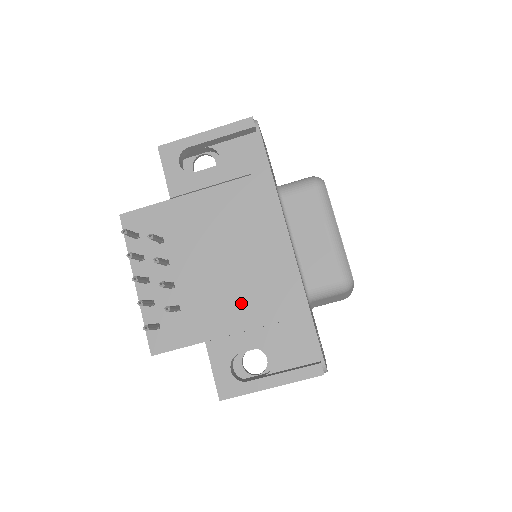
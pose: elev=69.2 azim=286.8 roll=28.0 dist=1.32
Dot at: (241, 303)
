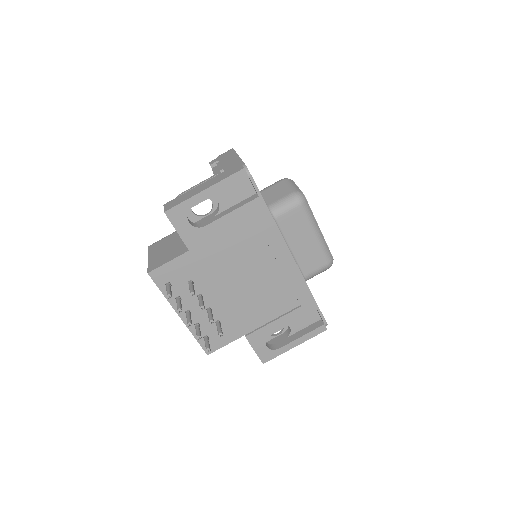
Dot at: (264, 306)
